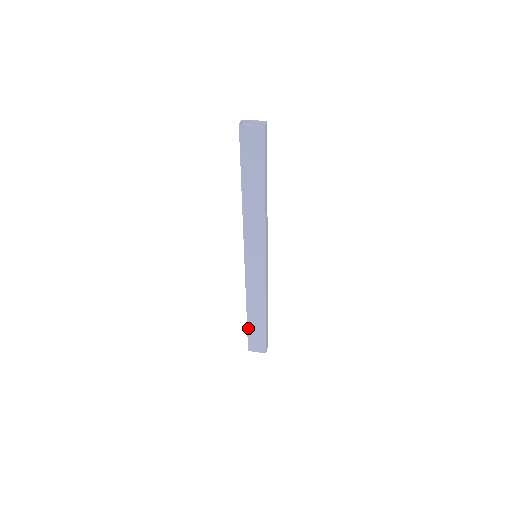
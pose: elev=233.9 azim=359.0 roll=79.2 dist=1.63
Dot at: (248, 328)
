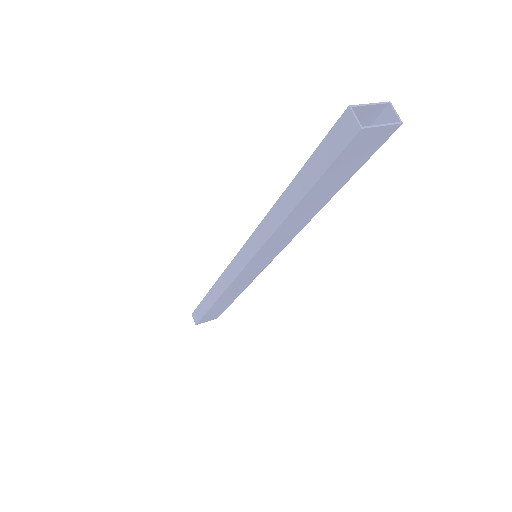
Dot at: (207, 312)
